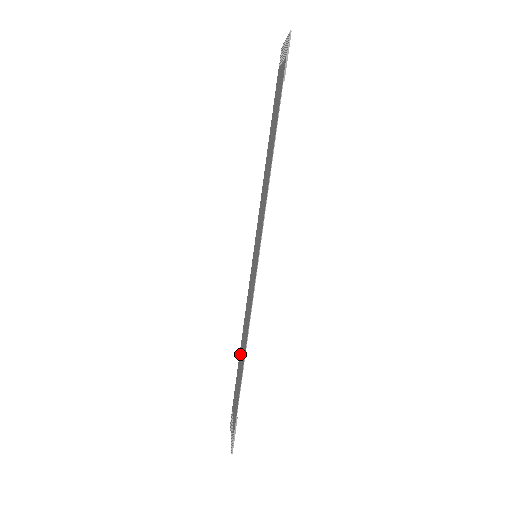
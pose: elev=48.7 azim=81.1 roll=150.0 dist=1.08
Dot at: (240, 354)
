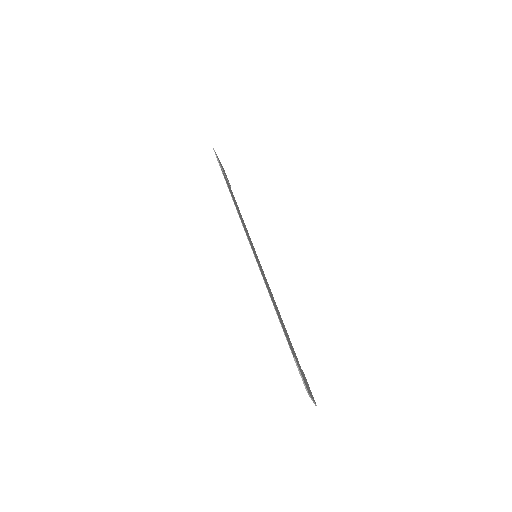
Dot at: occluded
